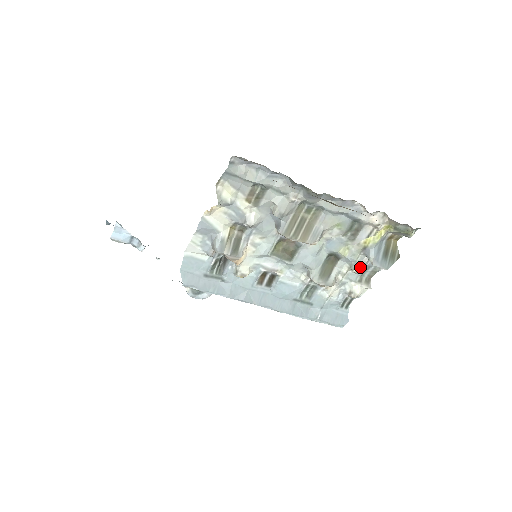
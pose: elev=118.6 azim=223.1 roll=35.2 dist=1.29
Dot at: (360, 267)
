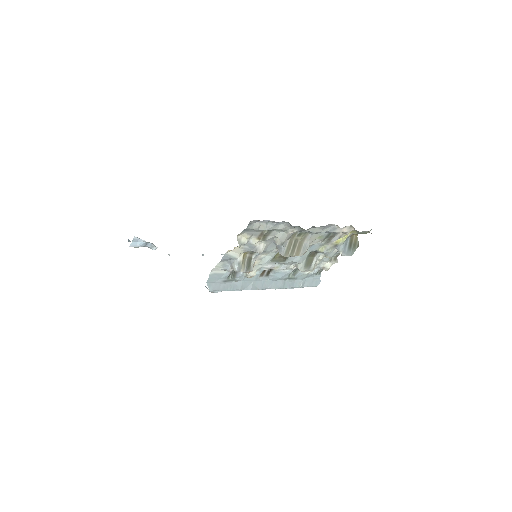
Dot at: (332, 255)
